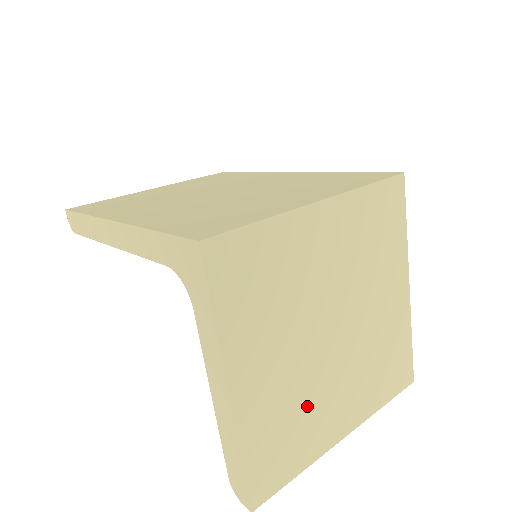
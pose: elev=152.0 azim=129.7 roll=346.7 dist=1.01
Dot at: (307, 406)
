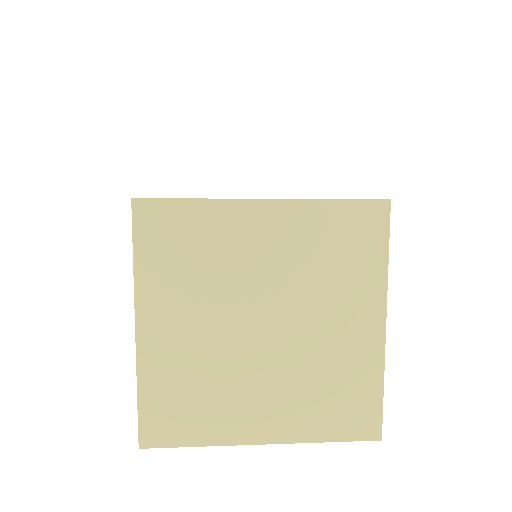
Dot at: (217, 385)
